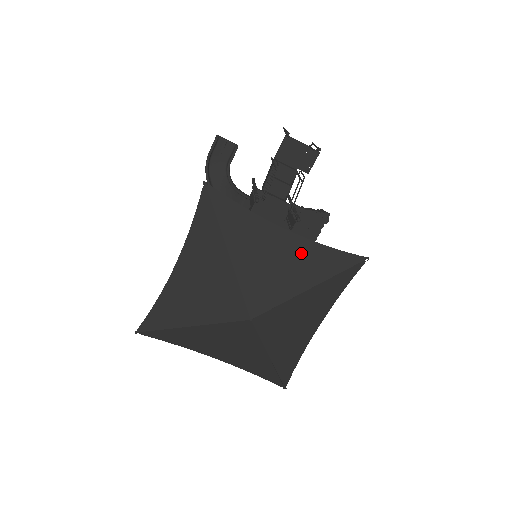
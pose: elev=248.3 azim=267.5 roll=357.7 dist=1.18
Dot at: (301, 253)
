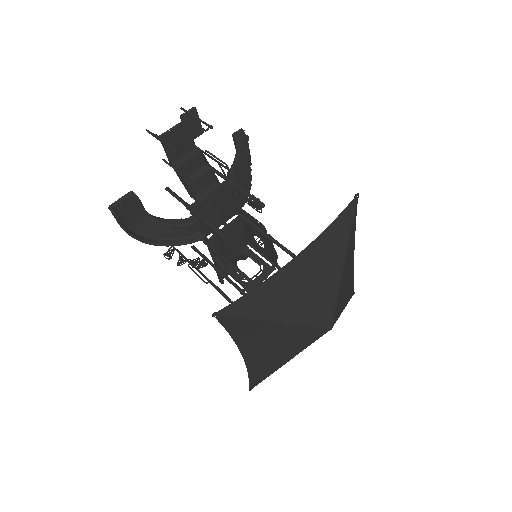
Dot at: (317, 256)
